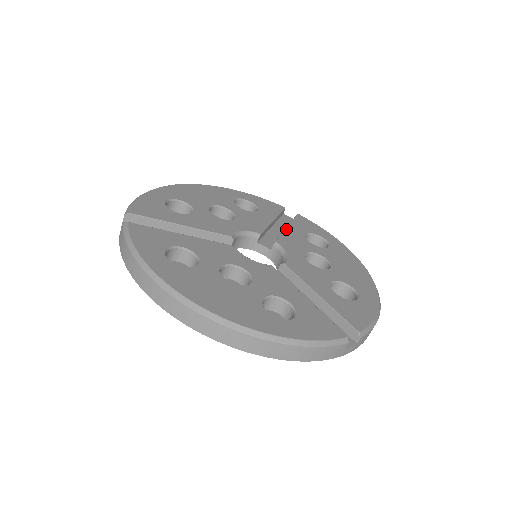
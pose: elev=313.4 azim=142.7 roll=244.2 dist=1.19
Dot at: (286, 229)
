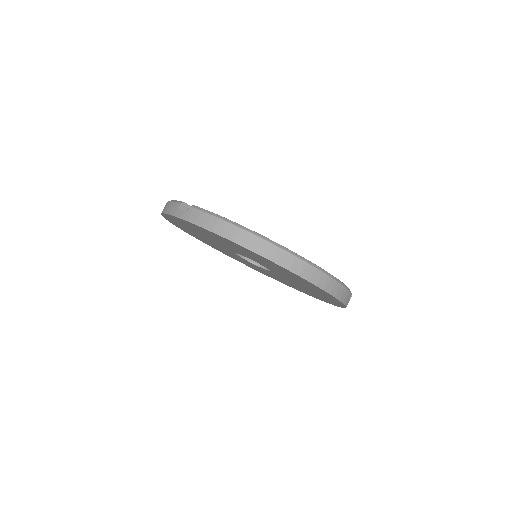
Dot at: occluded
